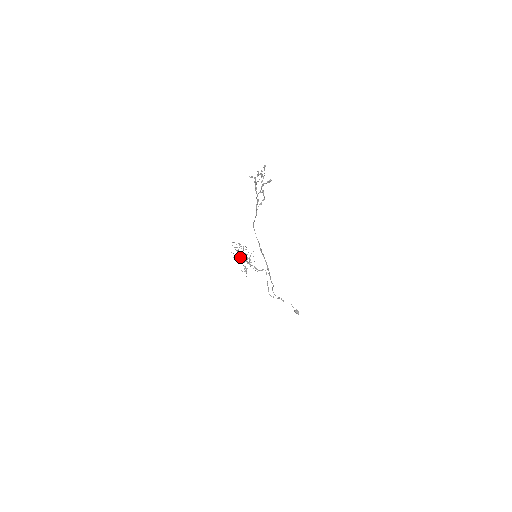
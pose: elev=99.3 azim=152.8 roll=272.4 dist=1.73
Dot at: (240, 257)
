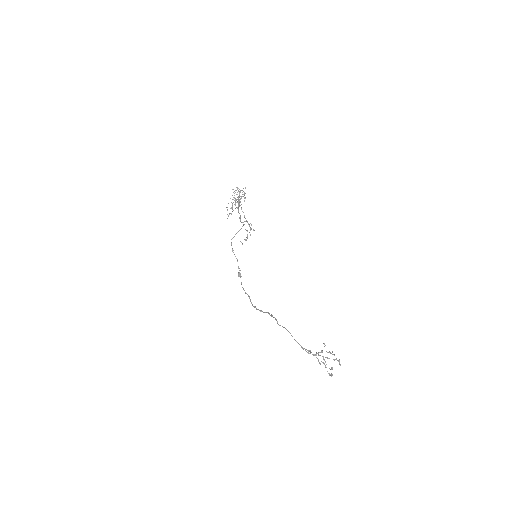
Dot at: occluded
